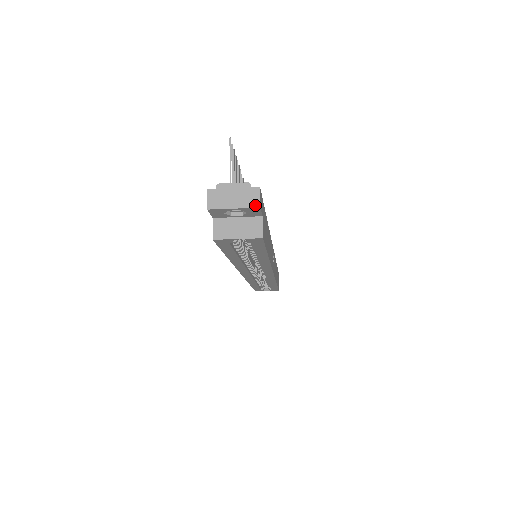
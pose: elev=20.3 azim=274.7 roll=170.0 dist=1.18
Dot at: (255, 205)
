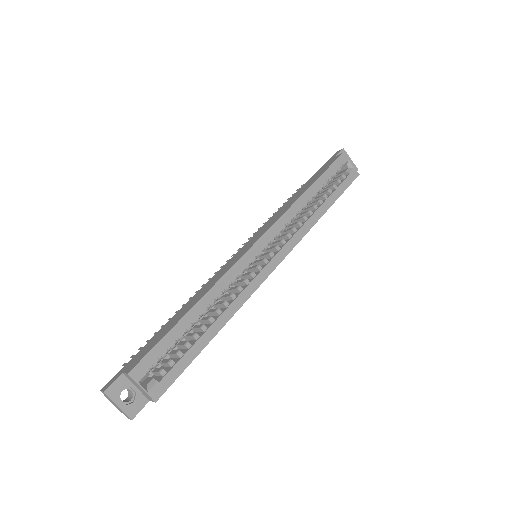
Dot at: (356, 168)
